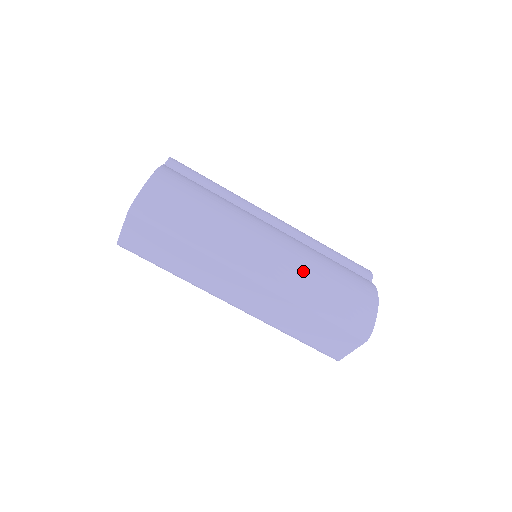
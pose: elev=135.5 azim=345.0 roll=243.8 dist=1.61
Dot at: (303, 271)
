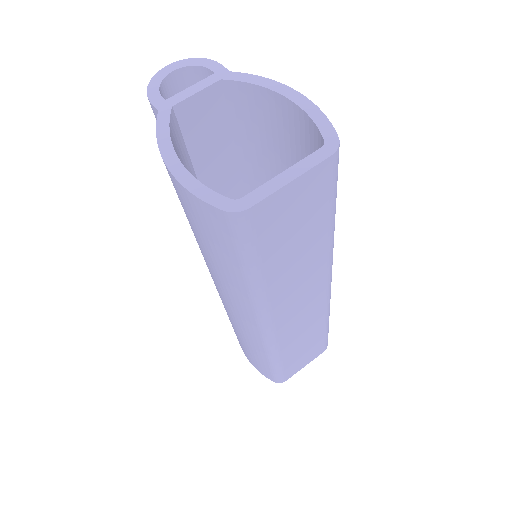
Dot at: occluded
